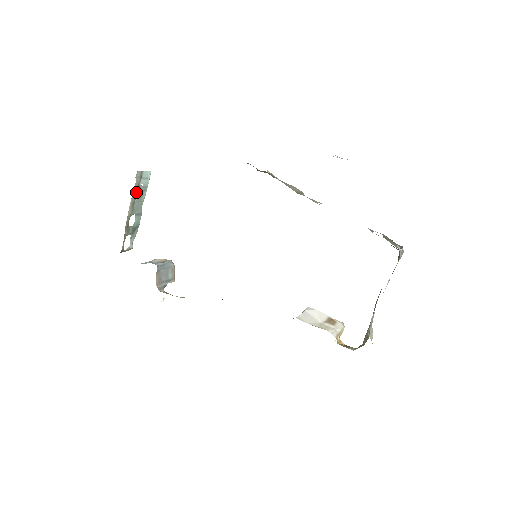
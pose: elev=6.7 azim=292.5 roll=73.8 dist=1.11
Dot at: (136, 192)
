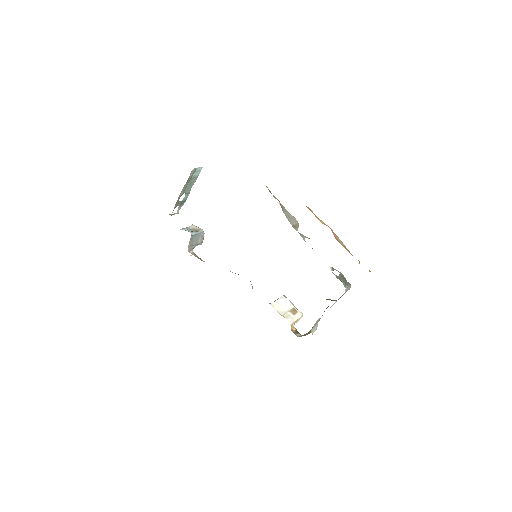
Dot at: (189, 181)
